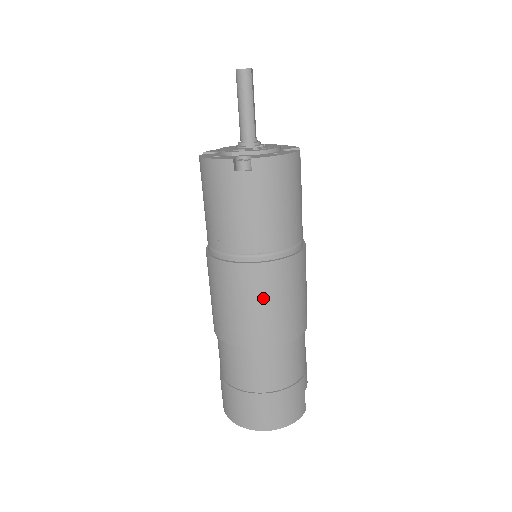
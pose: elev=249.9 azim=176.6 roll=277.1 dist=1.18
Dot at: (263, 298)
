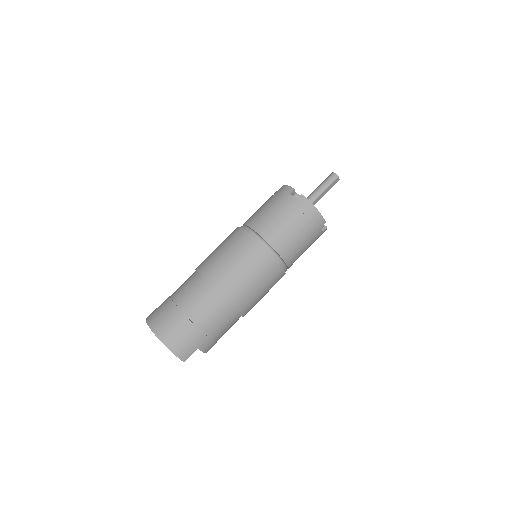
Dot at: (239, 258)
